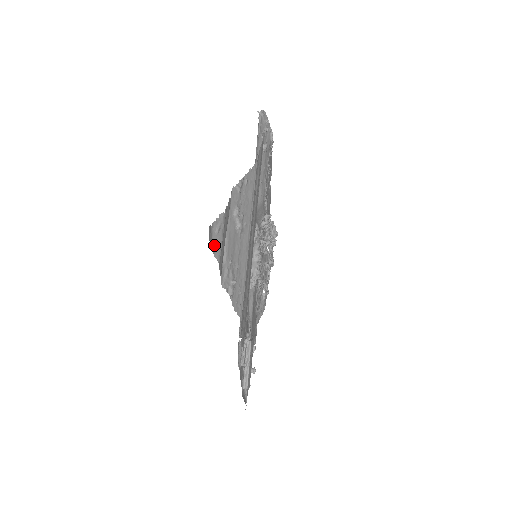
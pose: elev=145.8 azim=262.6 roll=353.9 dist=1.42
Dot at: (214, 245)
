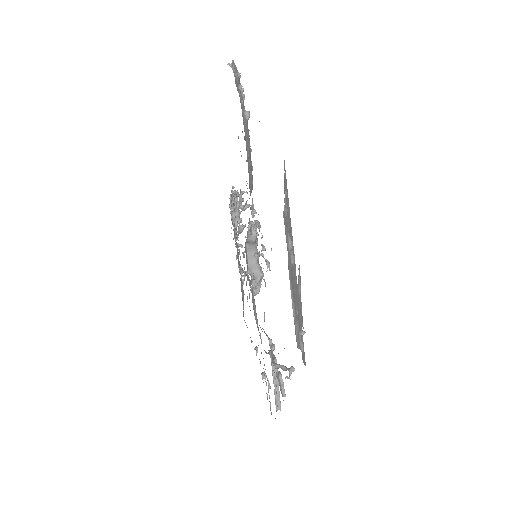
Dot at: (300, 312)
